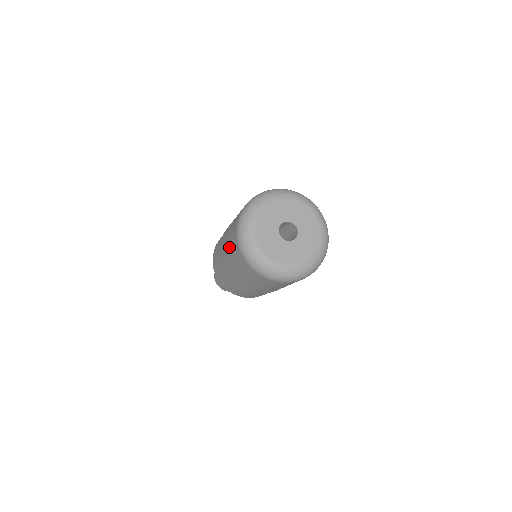
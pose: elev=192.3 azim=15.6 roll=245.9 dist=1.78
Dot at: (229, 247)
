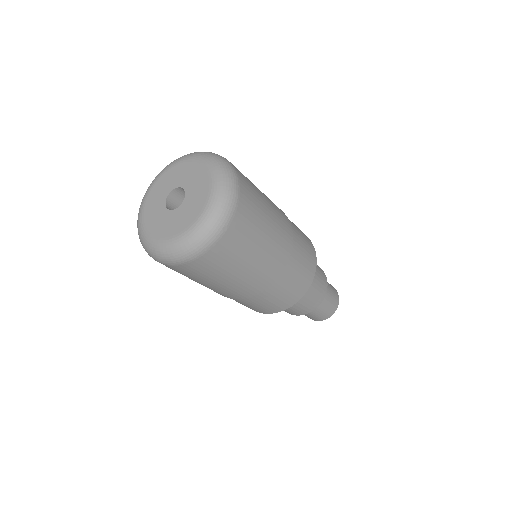
Dot at: occluded
